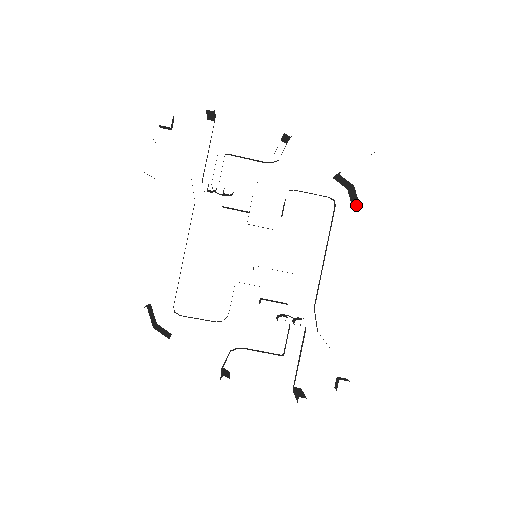
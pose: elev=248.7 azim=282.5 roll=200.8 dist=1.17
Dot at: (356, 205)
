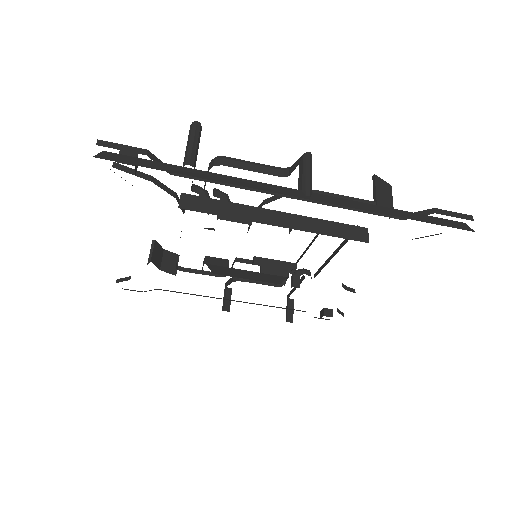
Dot at: occluded
